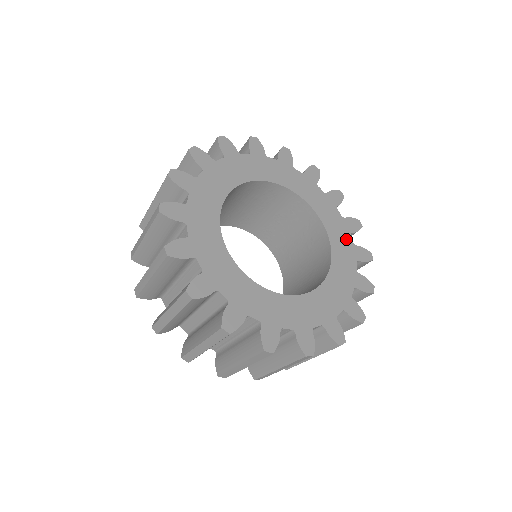
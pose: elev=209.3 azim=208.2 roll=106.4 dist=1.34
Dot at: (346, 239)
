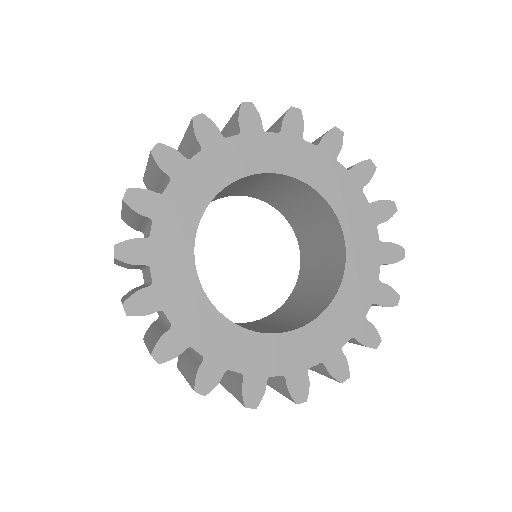
Dot at: (370, 236)
